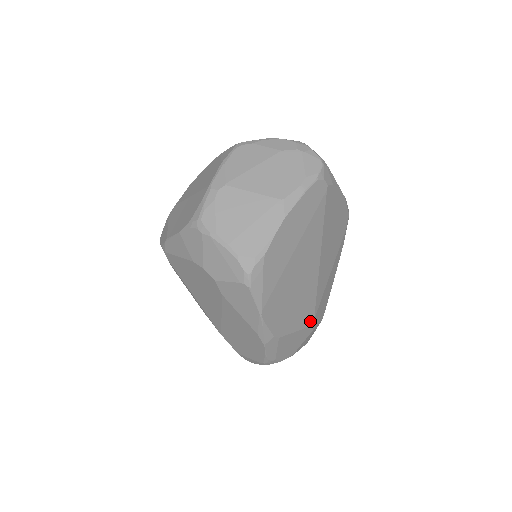
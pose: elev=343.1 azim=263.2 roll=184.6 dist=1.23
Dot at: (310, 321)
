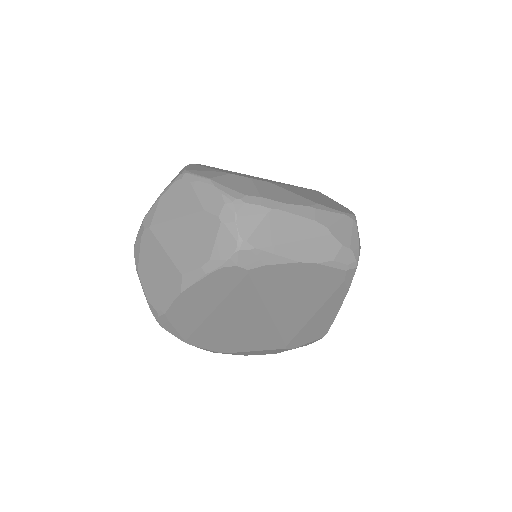
Dot at: (279, 346)
